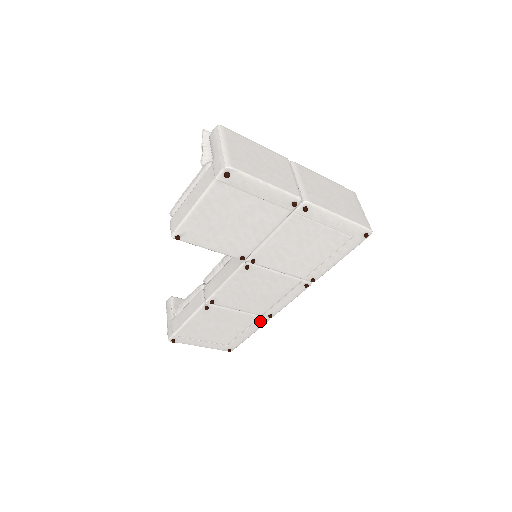
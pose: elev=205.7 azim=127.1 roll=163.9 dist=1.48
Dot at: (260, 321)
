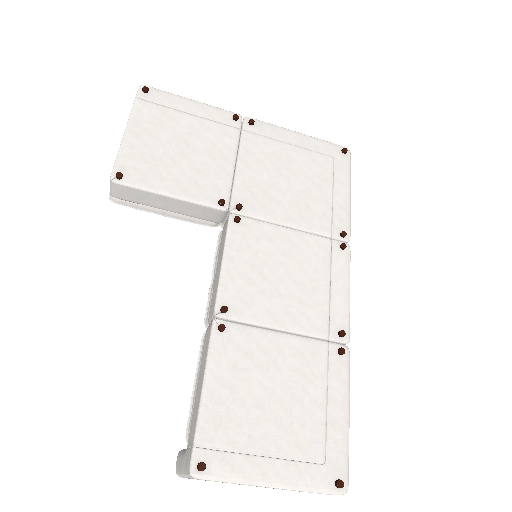
Dot at: (335, 357)
